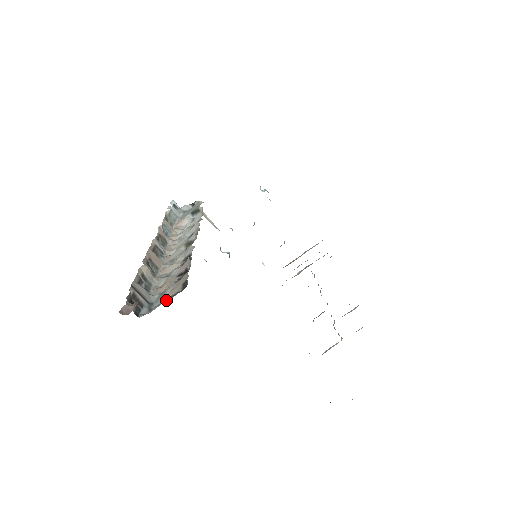
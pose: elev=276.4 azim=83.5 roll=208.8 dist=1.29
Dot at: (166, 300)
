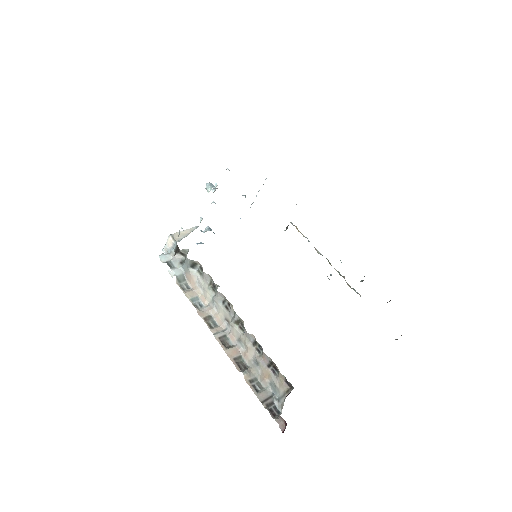
Dot at: (285, 396)
